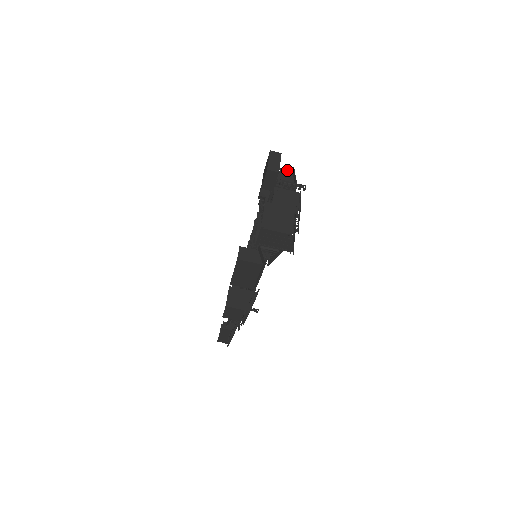
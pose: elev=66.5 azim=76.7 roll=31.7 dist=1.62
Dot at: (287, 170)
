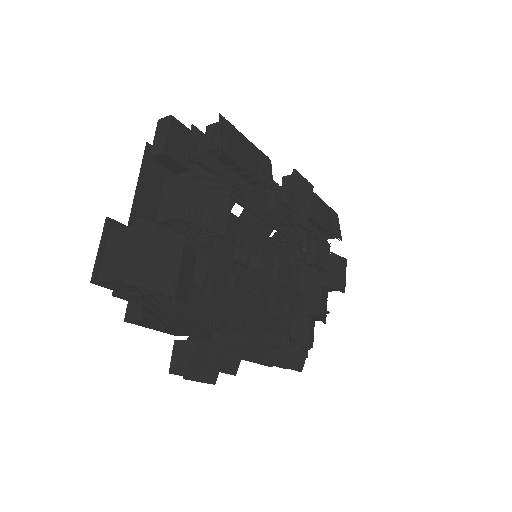
Dot at: (215, 124)
